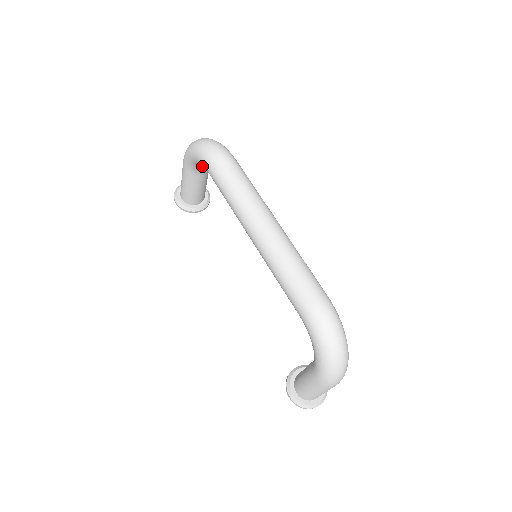
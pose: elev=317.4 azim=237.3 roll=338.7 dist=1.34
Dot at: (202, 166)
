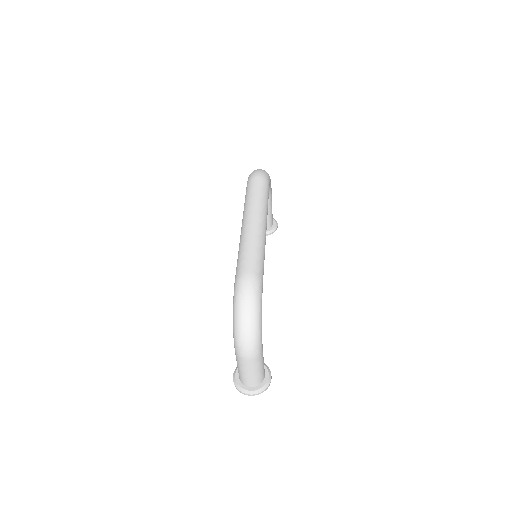
Dot at: occluded
